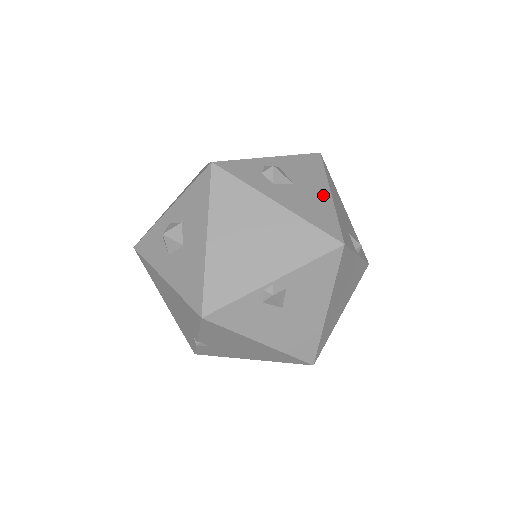
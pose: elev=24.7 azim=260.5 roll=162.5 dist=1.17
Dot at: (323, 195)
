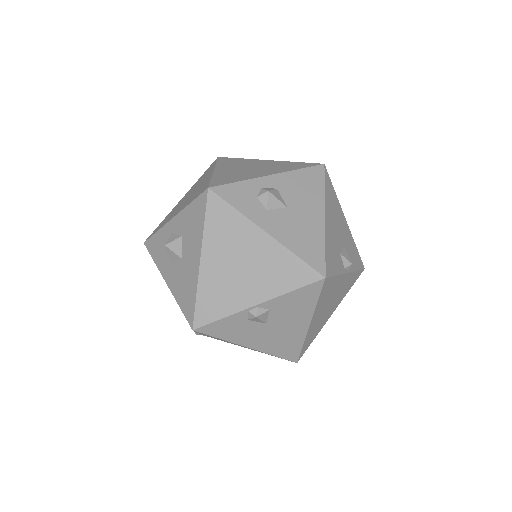
Dot at: (316, 219)
